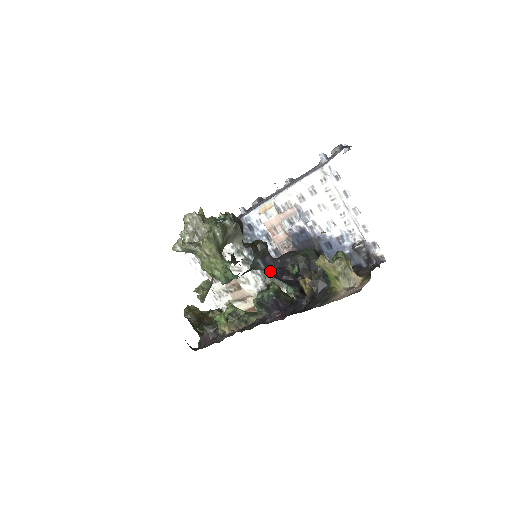
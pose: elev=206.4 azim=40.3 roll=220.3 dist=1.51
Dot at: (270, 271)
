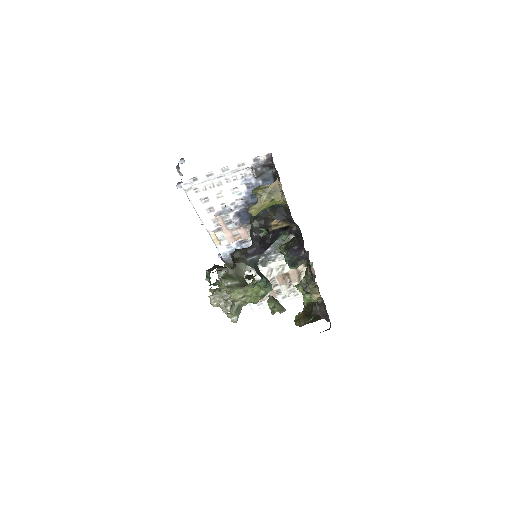
Dot at: (261, 251)
